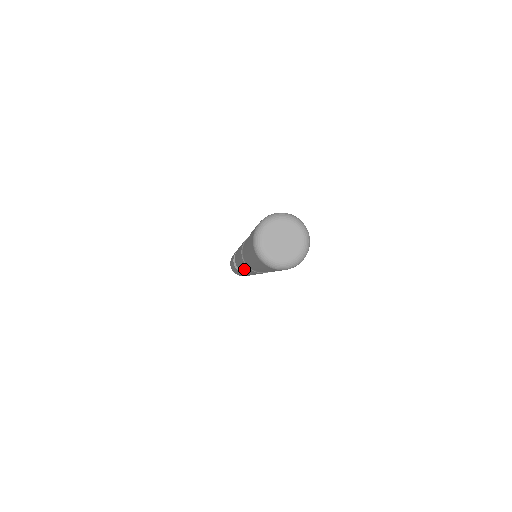
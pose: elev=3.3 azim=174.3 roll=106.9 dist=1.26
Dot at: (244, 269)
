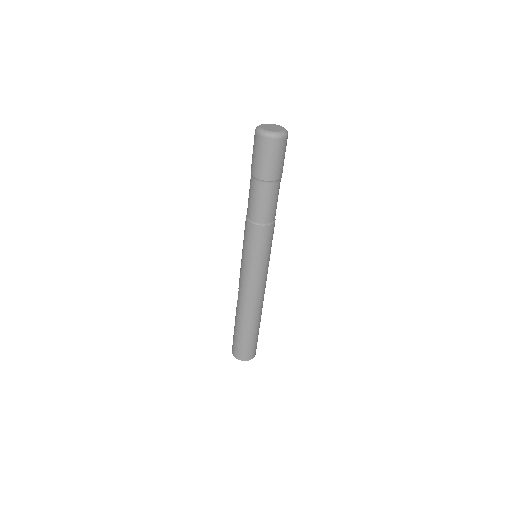
Dot at: occluded
